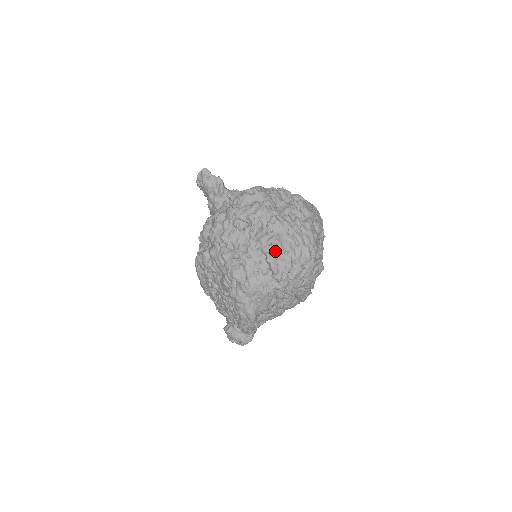
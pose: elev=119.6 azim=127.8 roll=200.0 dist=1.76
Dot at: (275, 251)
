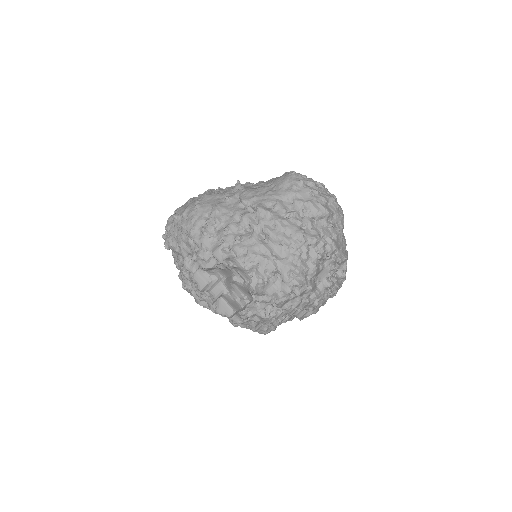
Dot at: occluded
